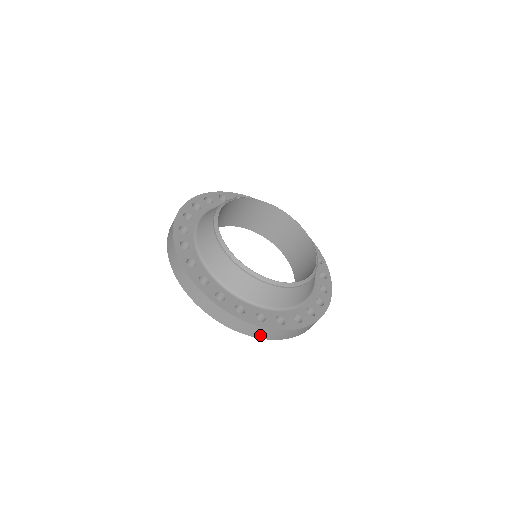
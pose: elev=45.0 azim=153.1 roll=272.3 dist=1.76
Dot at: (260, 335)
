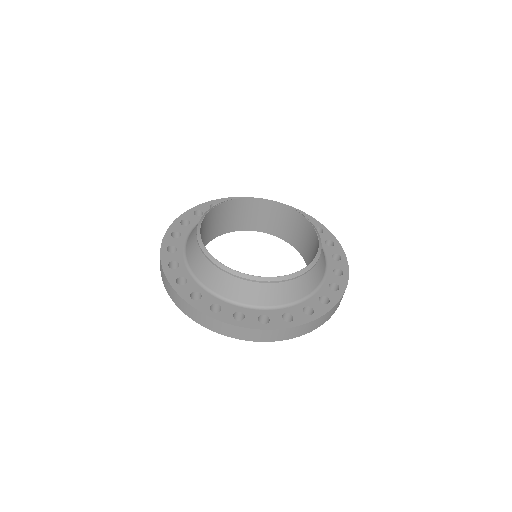
Dot at: (191, 314)
